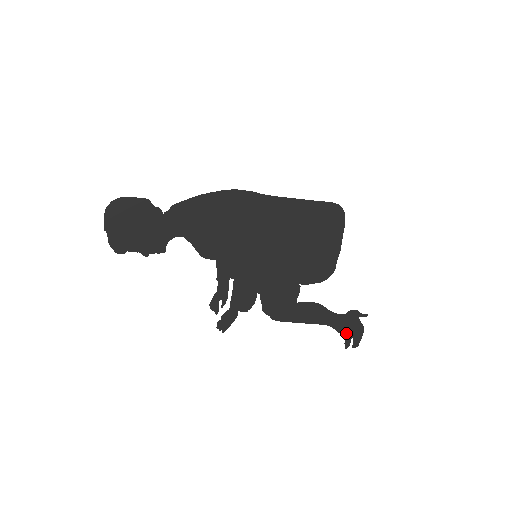
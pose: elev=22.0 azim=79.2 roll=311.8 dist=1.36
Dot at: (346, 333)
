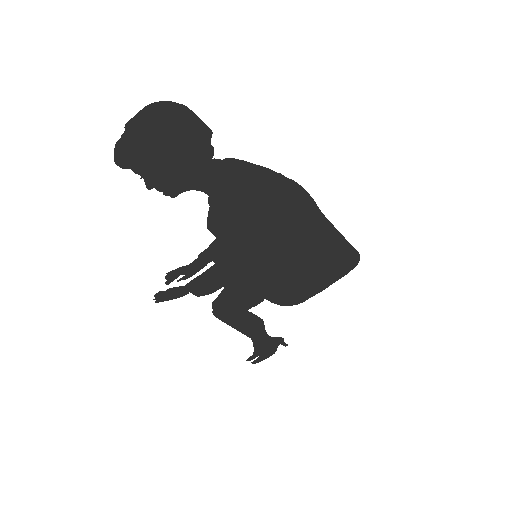
Dot at: (258, 351)
